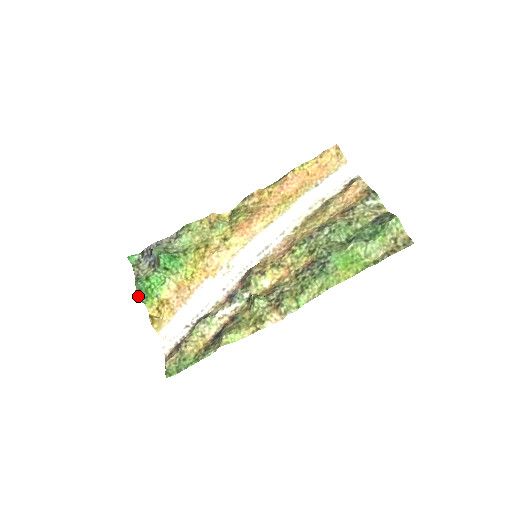
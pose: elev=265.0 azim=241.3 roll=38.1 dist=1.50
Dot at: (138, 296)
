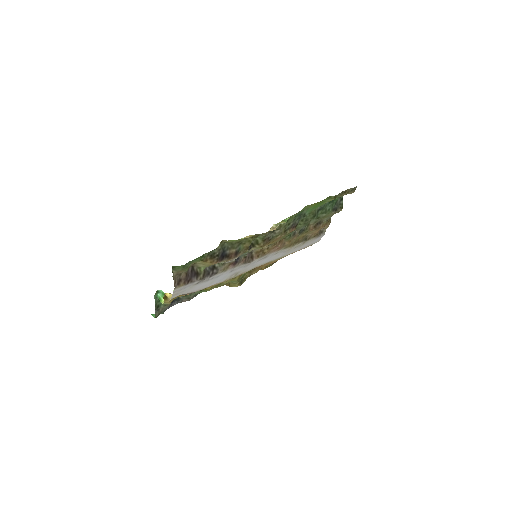
Dot at: (156, 294)
